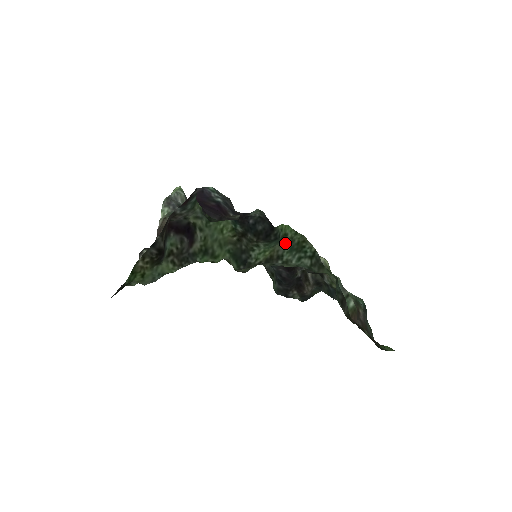
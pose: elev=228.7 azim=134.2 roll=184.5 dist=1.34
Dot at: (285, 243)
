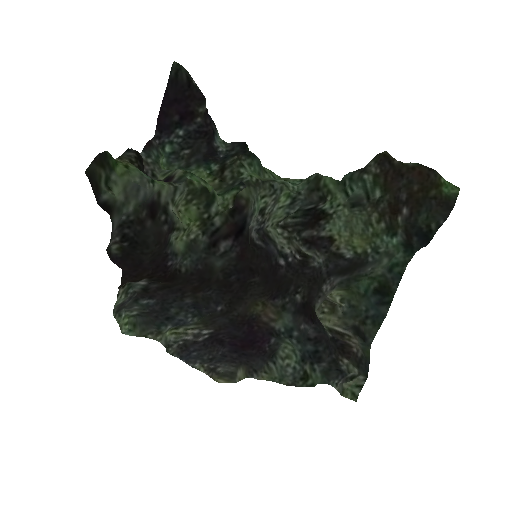
Dot at: (268, 175)
